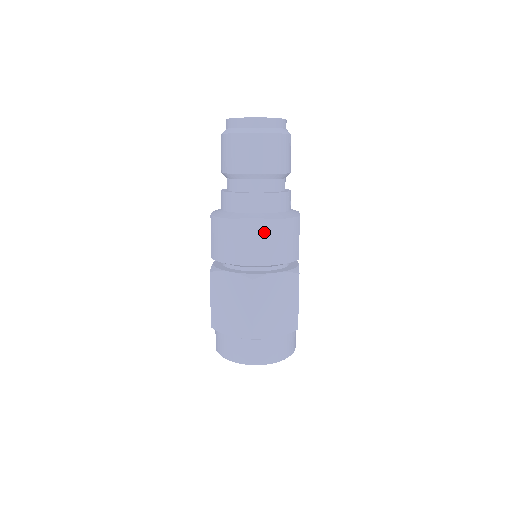
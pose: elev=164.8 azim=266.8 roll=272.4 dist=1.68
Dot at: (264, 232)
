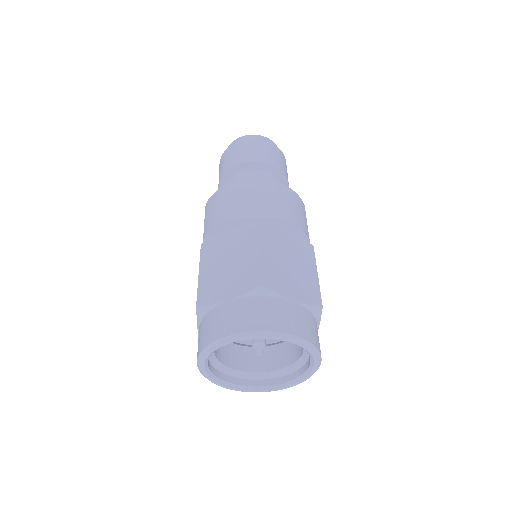
Dot at: (269, 191)
